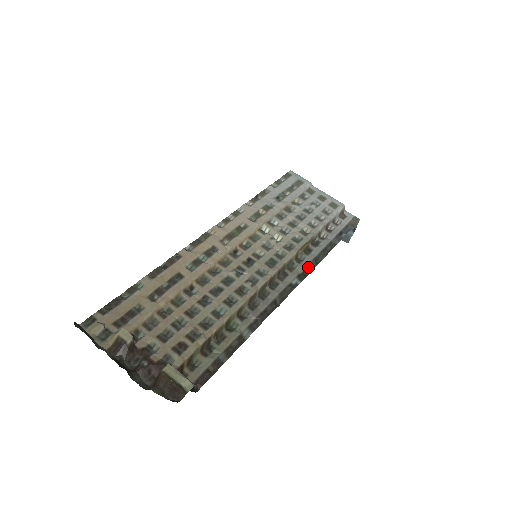
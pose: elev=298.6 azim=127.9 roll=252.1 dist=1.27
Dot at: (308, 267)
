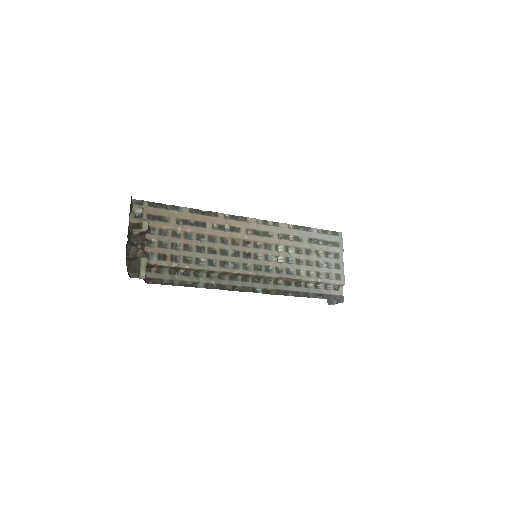
Dot at: (276, 291)
